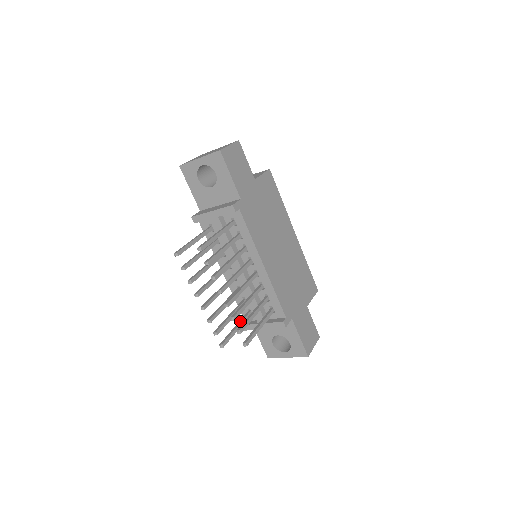
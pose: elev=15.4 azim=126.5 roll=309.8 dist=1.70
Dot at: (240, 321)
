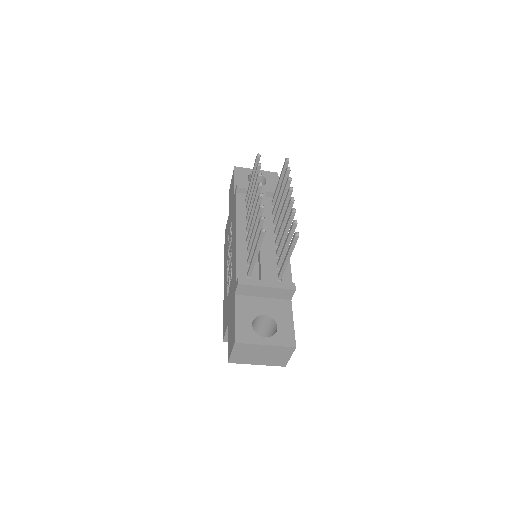
Dot at: occluded
